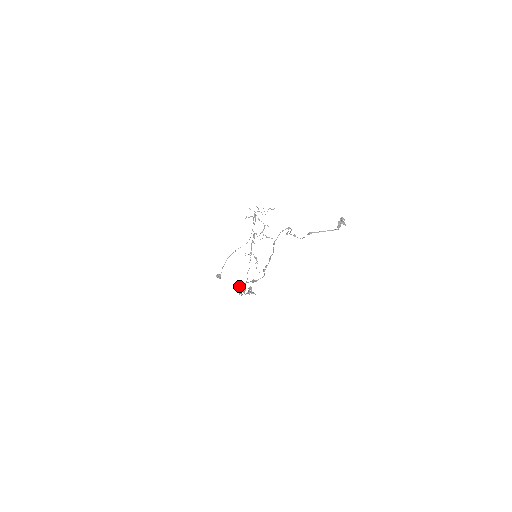
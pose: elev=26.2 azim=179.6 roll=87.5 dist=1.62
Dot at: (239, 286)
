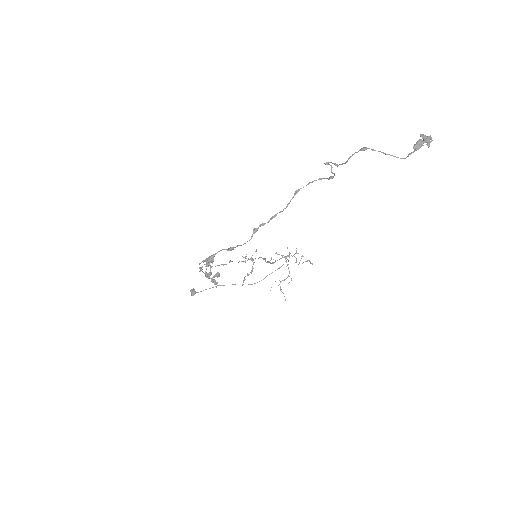
Dot at: occluded
